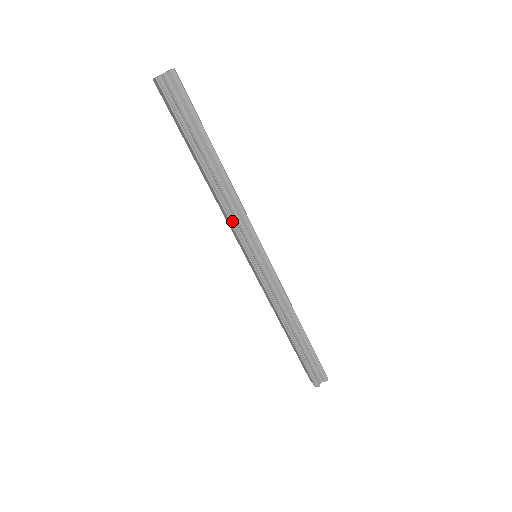
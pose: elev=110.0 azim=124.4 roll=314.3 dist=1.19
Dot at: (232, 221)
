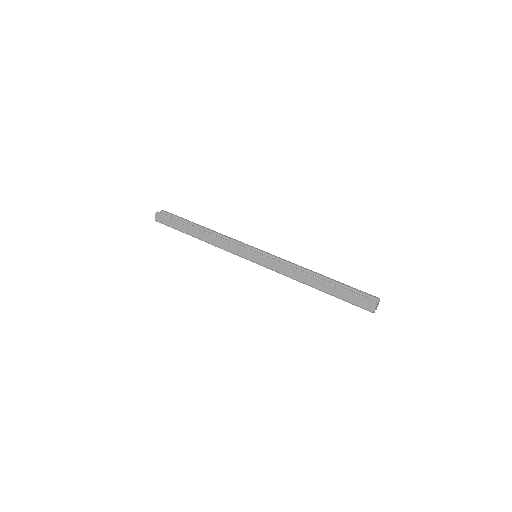
Dot at: (227, 241)
